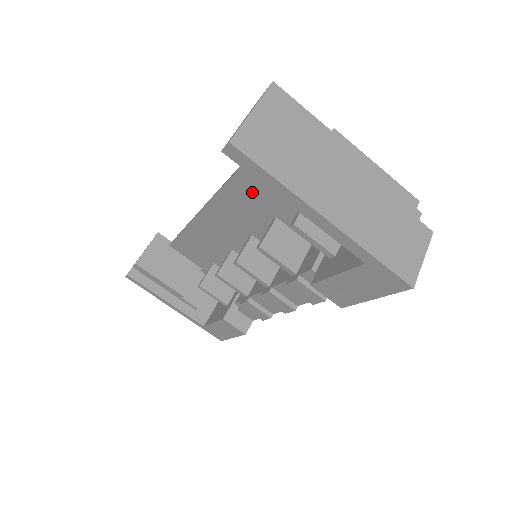
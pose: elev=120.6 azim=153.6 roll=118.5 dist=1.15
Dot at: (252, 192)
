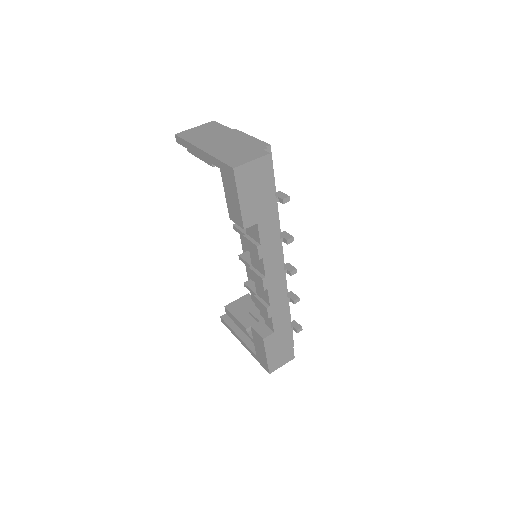
Dot at: occluded
